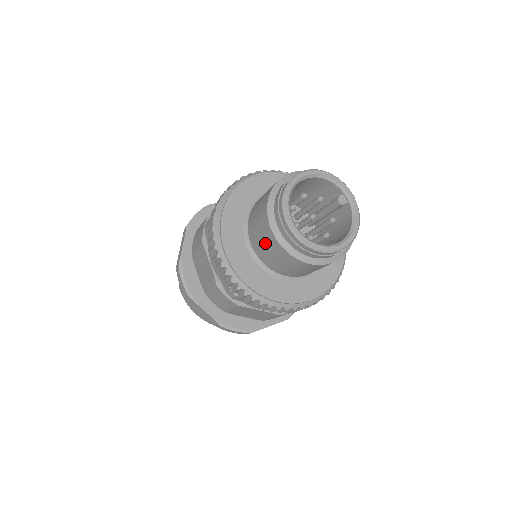
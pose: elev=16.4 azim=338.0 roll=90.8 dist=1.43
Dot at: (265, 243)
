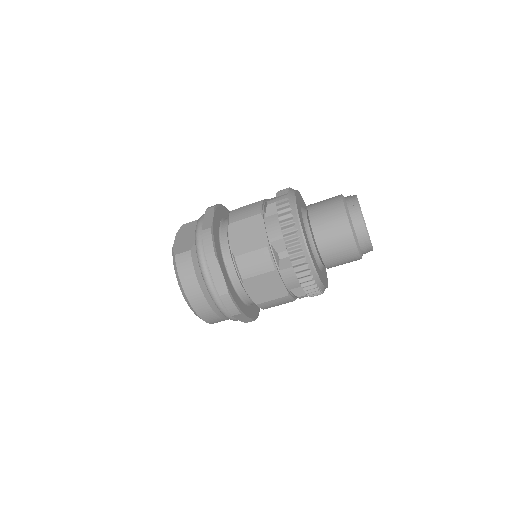
Dot at: (332, 224)
